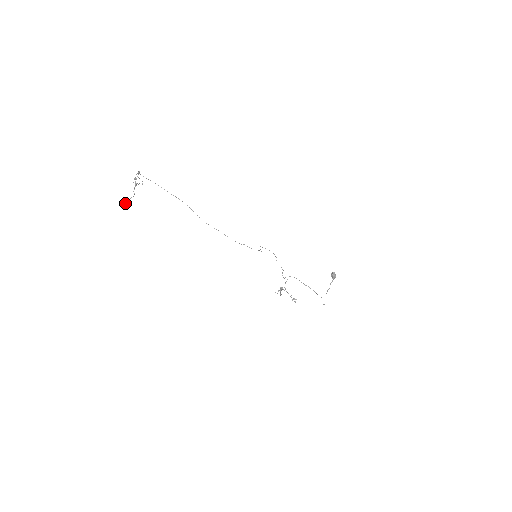
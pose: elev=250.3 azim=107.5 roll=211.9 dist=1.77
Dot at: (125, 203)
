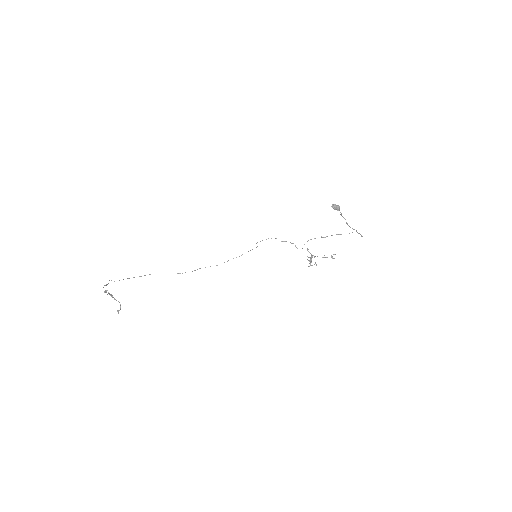
Dot at: occluded
